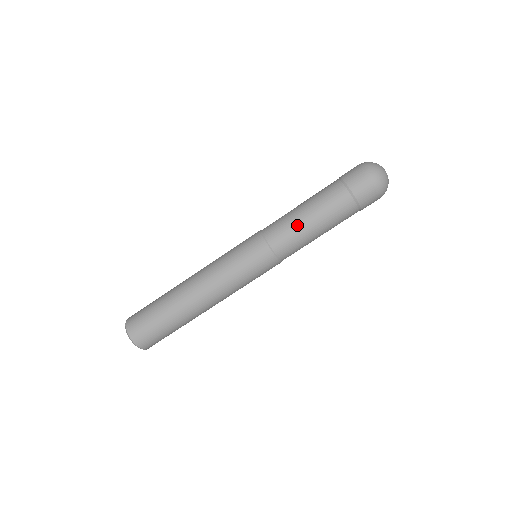
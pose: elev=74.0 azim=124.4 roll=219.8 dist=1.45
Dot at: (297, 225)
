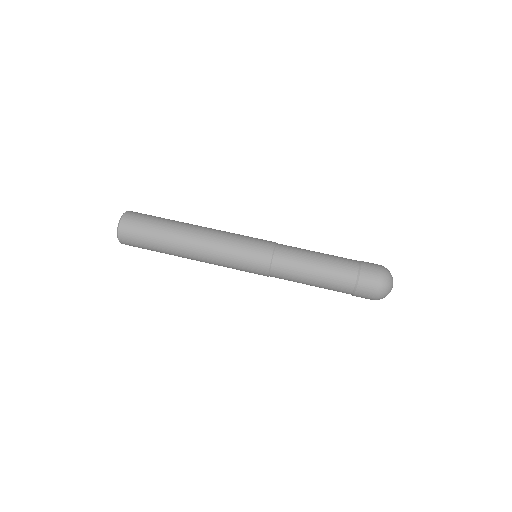
Dot at: occluded
